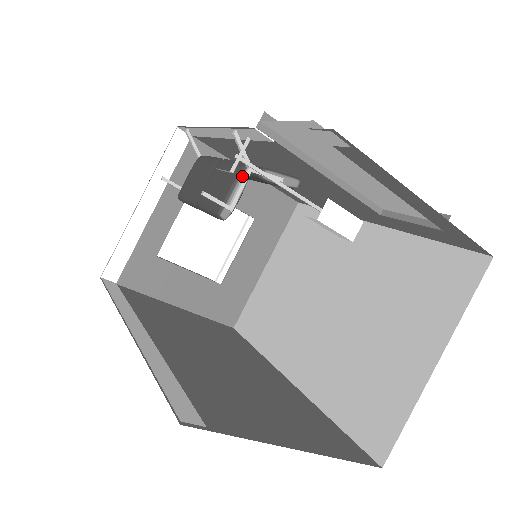
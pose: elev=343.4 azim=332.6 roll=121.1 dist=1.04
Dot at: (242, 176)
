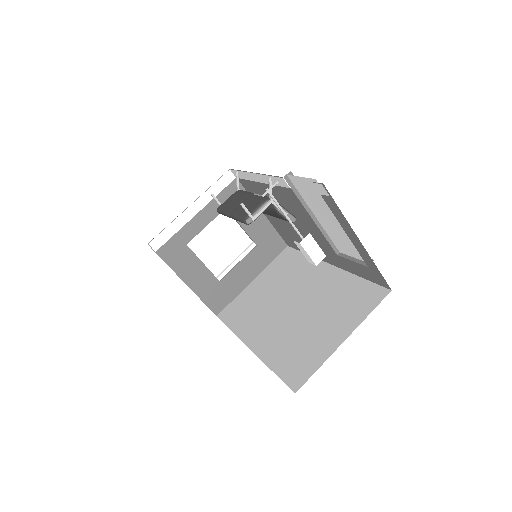
Dot at: (265, 203)
